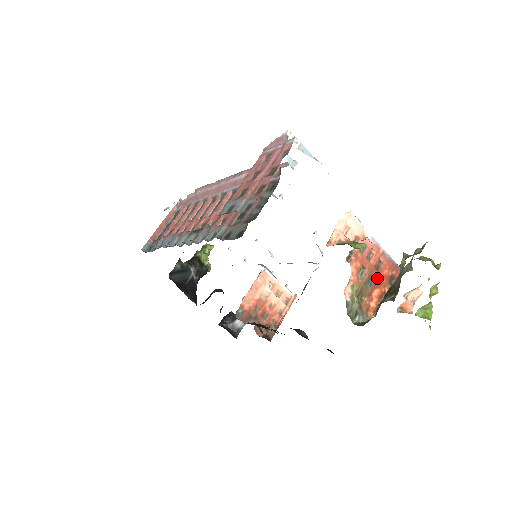
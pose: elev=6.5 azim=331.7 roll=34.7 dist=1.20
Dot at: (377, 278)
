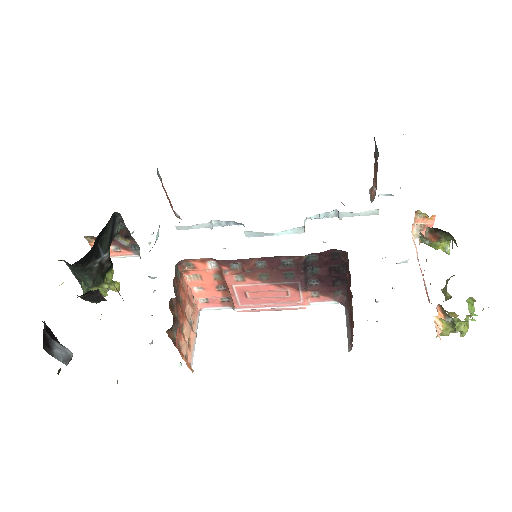
Dot at: occluded
